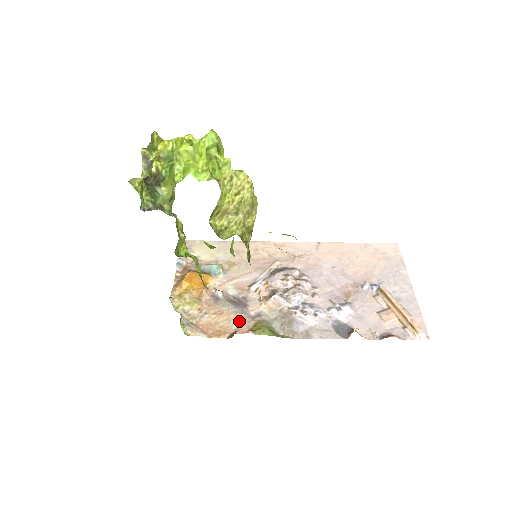
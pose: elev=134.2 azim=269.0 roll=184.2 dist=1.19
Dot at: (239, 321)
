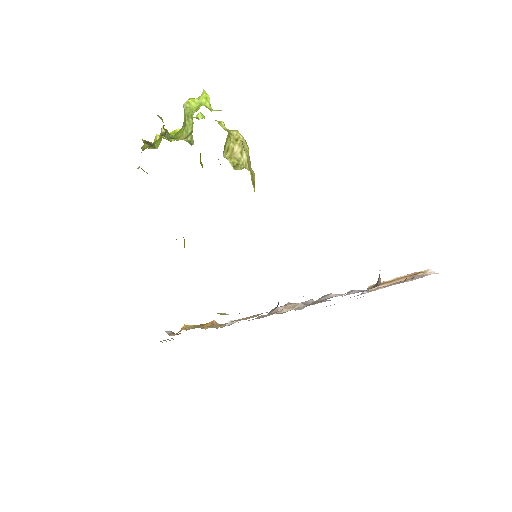
Dot at: (272, 311)
